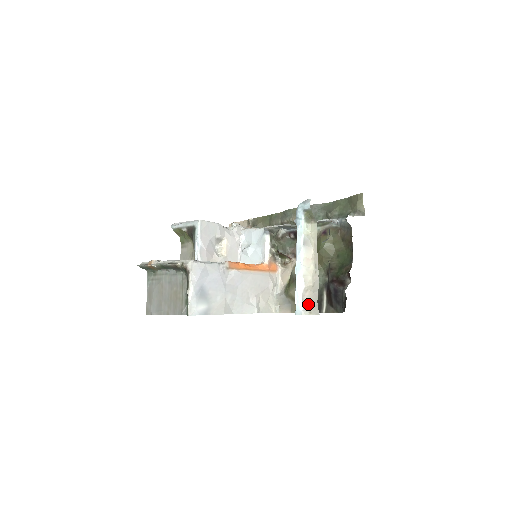
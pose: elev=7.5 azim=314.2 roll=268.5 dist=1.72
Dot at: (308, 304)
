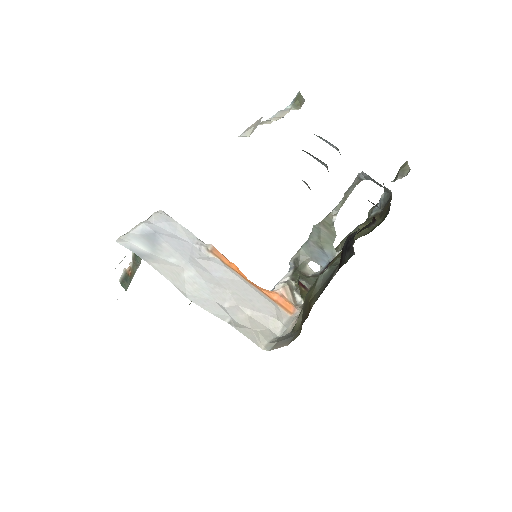
Dot at: (252, 127)
